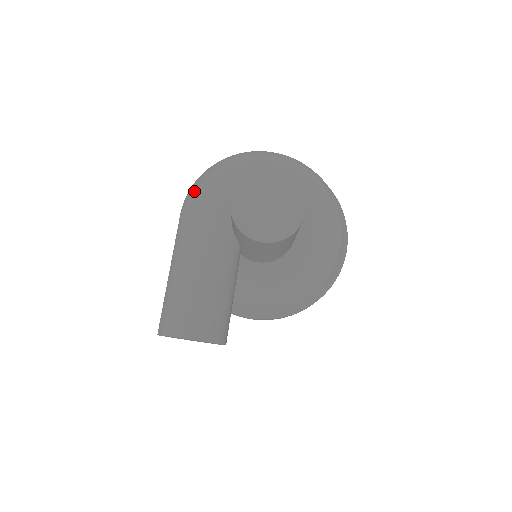
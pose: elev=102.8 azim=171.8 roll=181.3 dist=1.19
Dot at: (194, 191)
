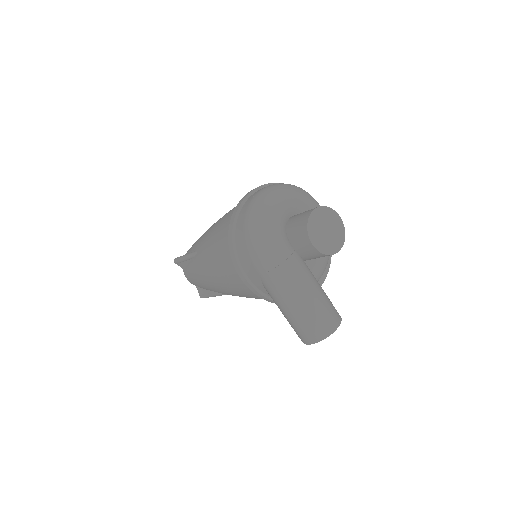
Dot at: (266, 255)
